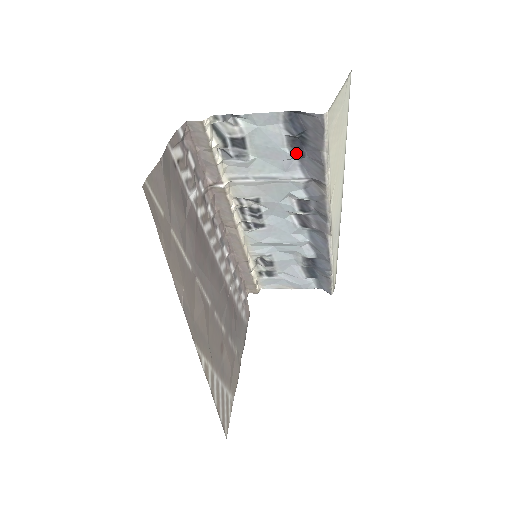
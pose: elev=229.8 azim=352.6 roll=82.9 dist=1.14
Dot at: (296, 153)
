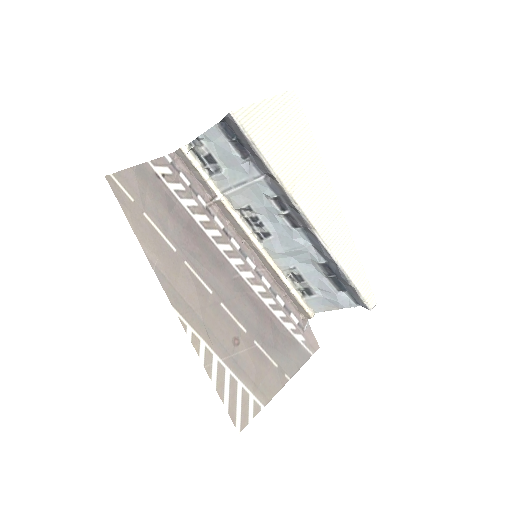
Dot at: (243, 155)
